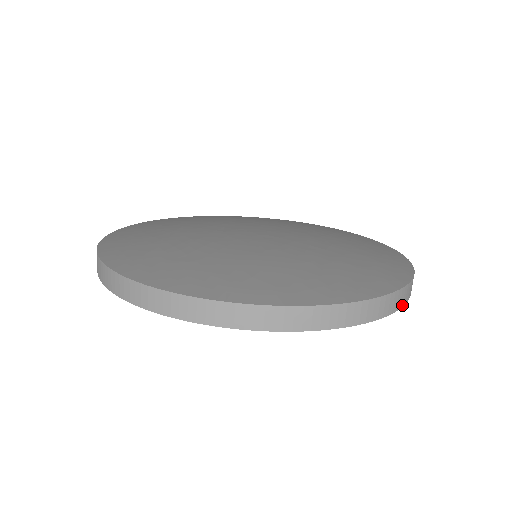
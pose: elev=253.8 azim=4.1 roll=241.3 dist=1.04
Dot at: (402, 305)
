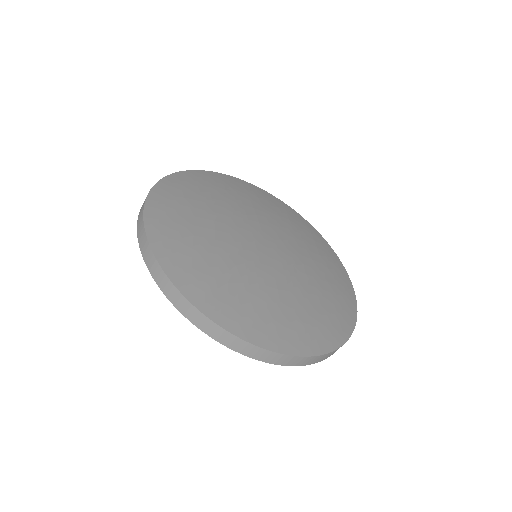
Dot at: (264, 360)
